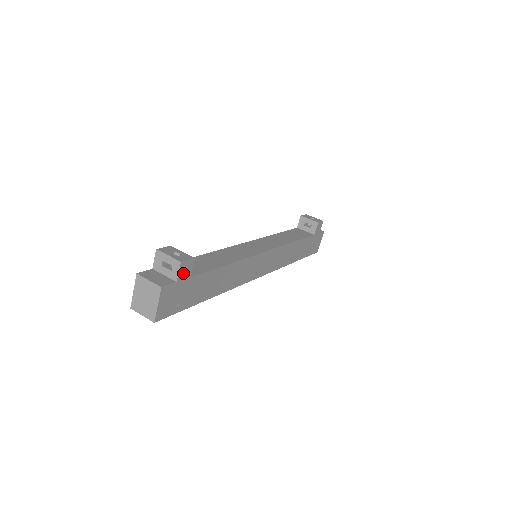
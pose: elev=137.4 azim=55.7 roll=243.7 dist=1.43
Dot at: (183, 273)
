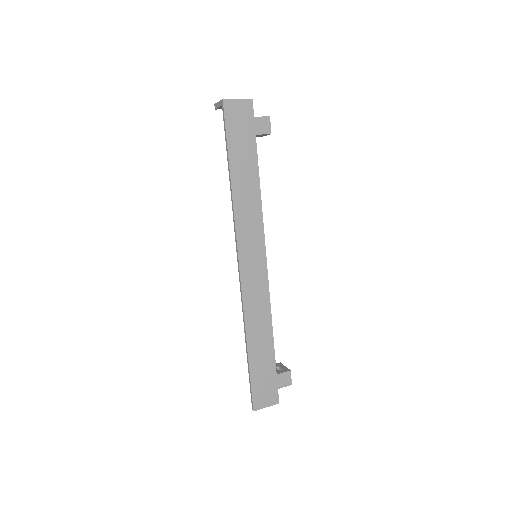
Dot at: (260, 123)
